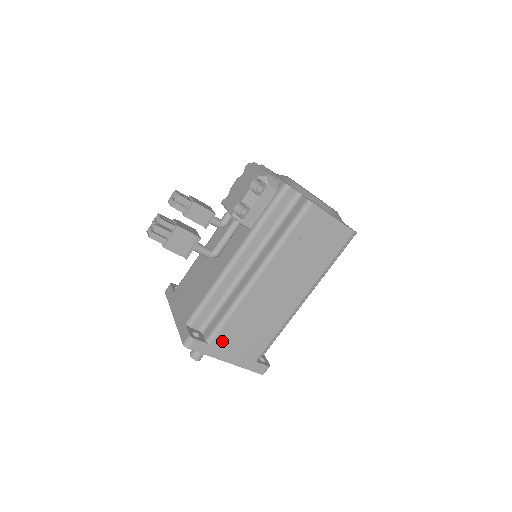
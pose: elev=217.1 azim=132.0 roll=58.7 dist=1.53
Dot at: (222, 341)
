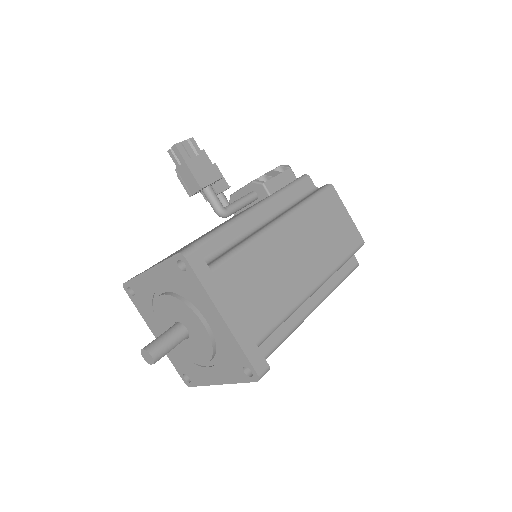
Dot at: (226, 278)
